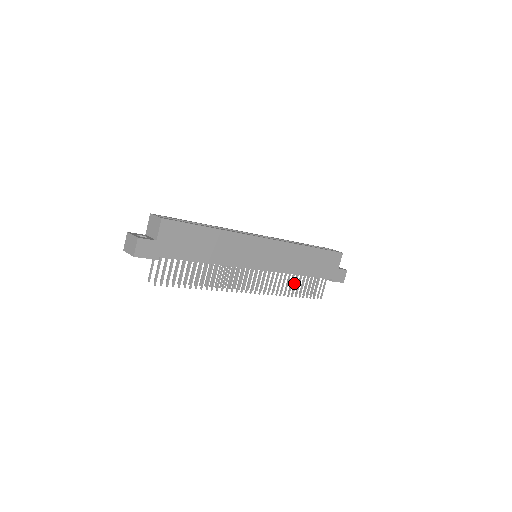
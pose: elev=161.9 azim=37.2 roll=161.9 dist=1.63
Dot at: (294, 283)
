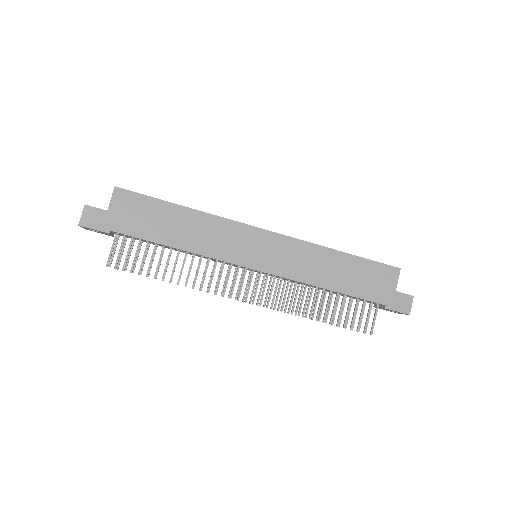
Dot at: occluded
